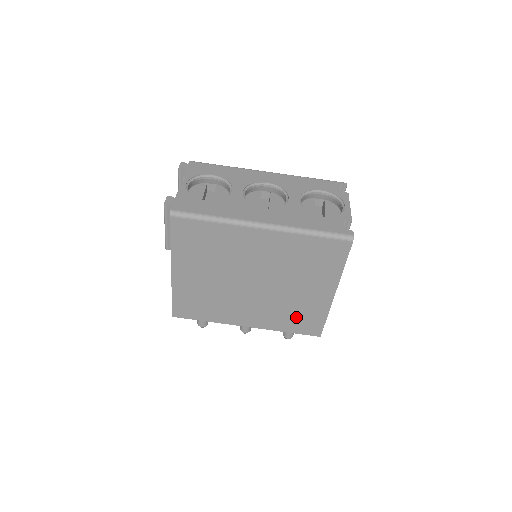
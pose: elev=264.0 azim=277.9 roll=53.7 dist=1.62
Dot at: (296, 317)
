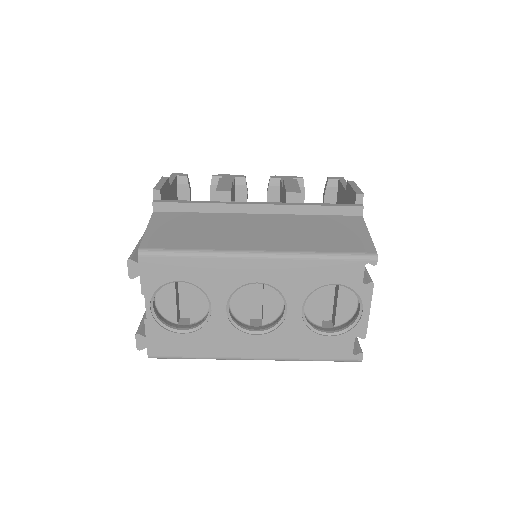
Dot at: occluded
